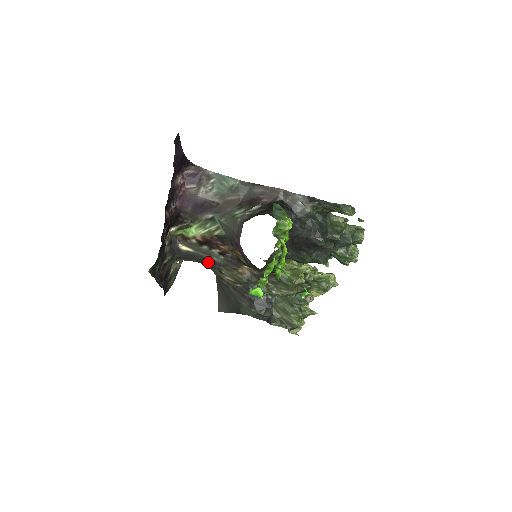
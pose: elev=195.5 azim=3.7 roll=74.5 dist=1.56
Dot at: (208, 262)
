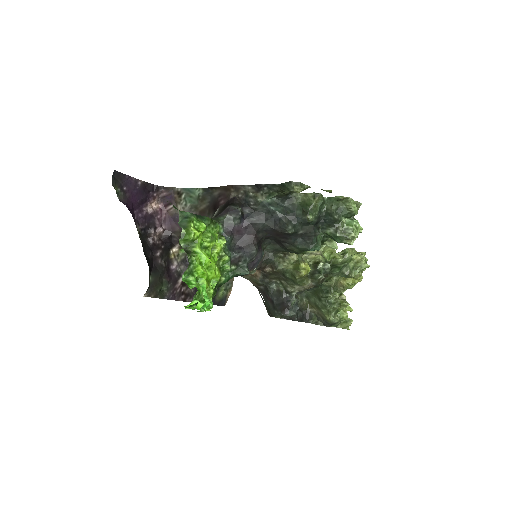
Dot at: occluded
